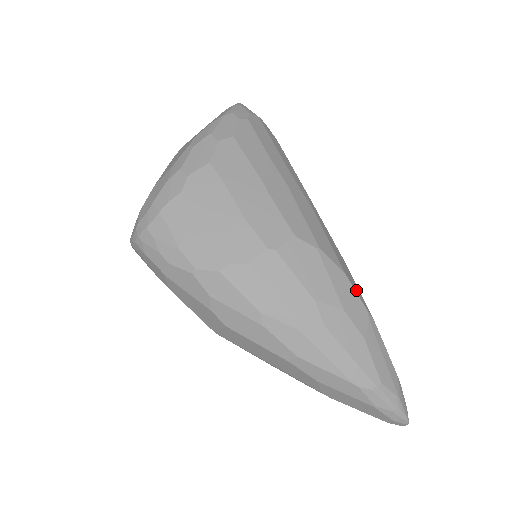
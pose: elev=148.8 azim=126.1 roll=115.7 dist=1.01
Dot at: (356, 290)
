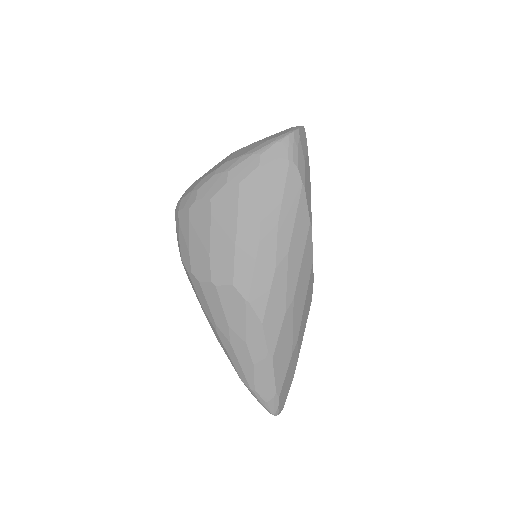
Dot at: (269, 337)
